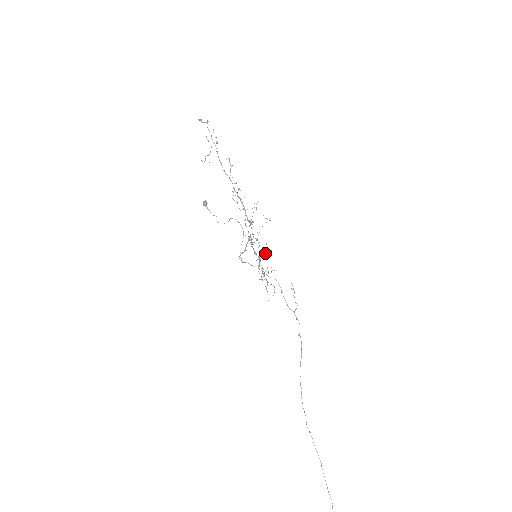
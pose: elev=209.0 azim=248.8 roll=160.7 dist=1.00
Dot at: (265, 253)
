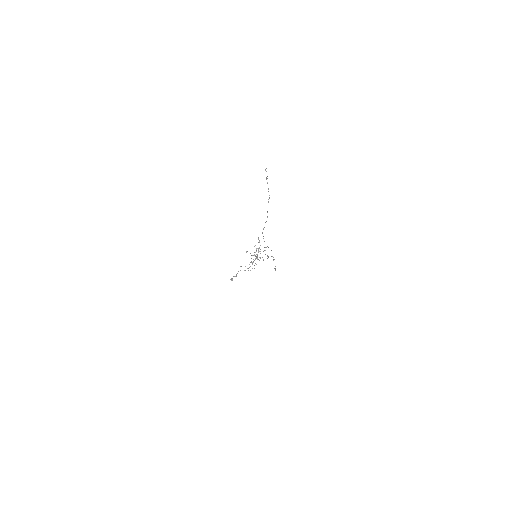
Dot at: occluded
